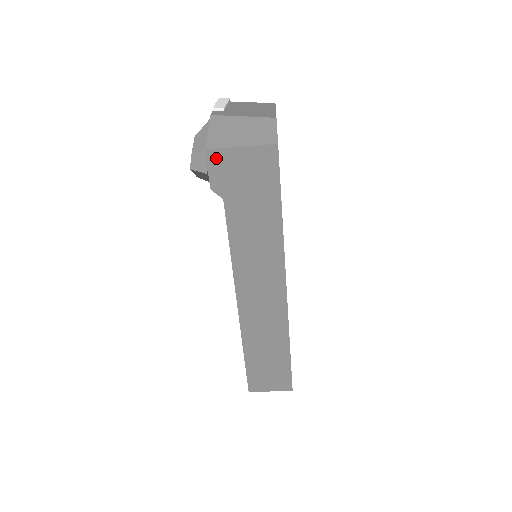
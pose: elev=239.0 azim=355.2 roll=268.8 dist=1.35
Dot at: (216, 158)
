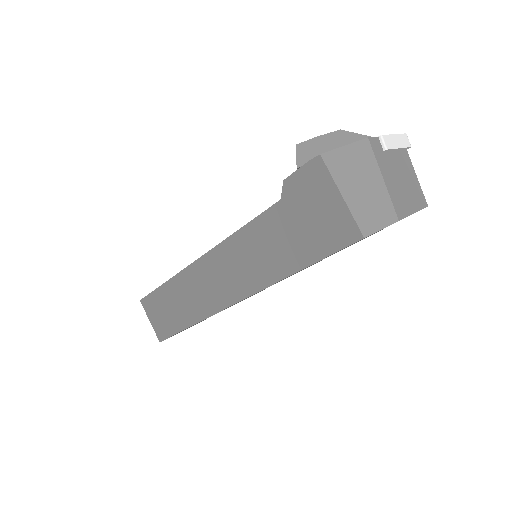
Dot at: (317, 171)
